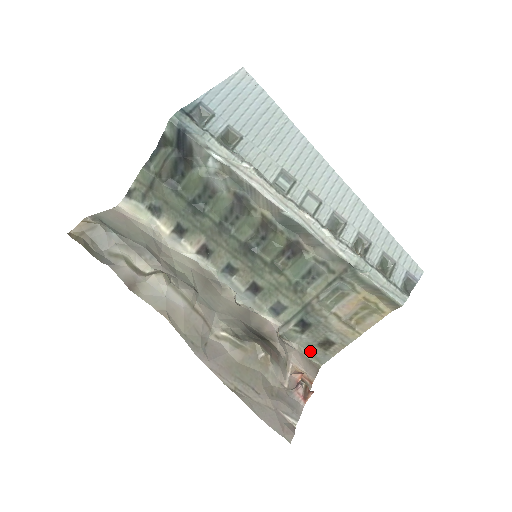
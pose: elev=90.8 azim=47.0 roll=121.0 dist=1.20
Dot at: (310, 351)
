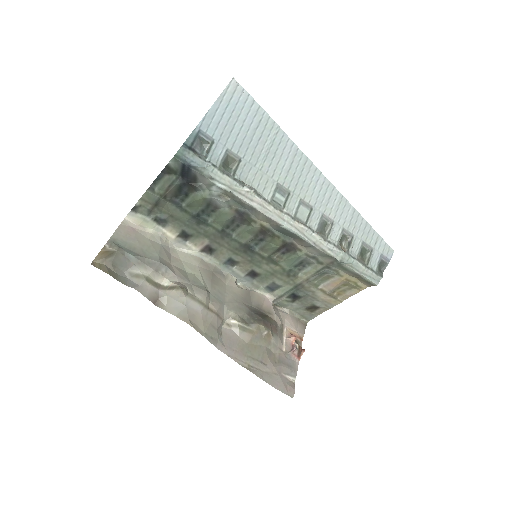
Dot at: (299, 313)
